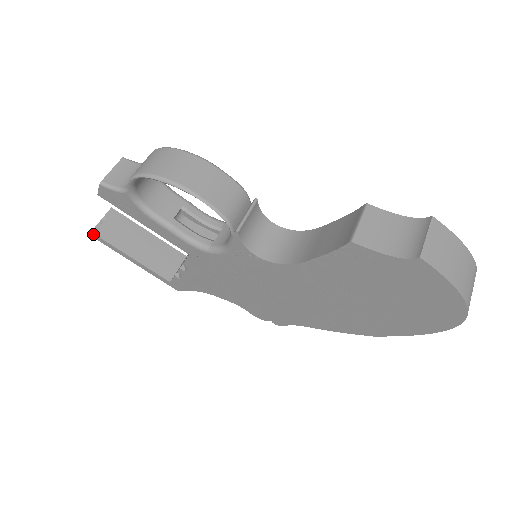
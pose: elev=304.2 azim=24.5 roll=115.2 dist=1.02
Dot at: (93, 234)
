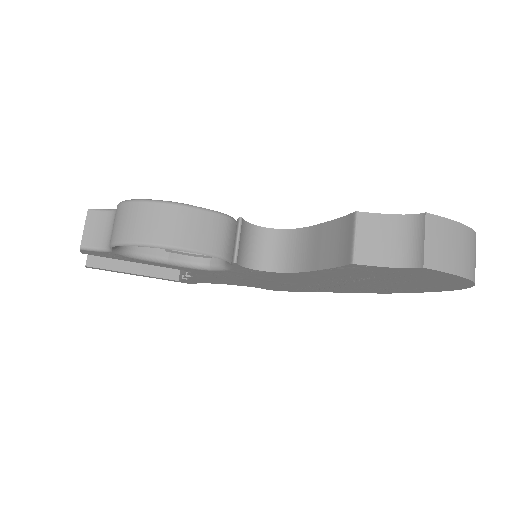
Dot at: (88, 267)
